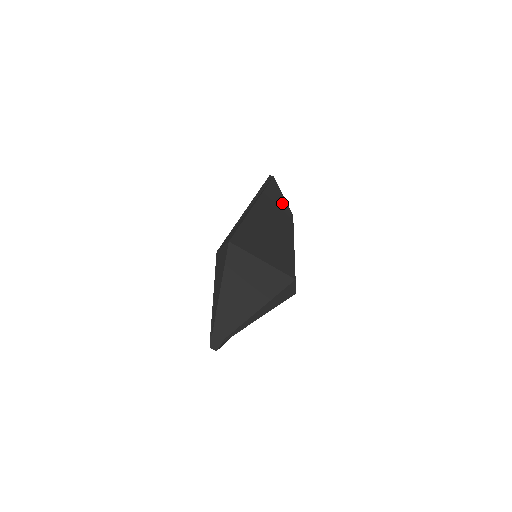
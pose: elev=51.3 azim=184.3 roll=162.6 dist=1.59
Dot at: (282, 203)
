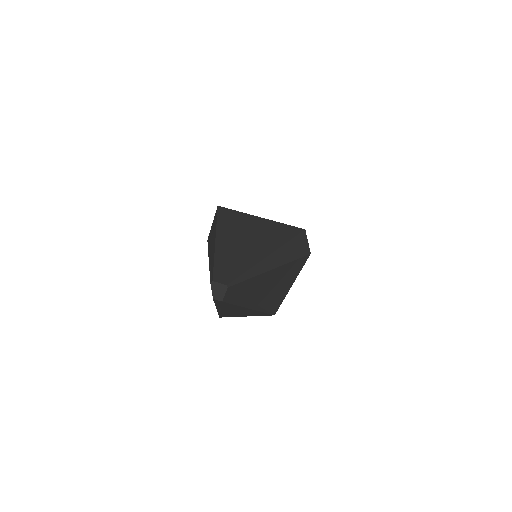
Dot at: occluded
